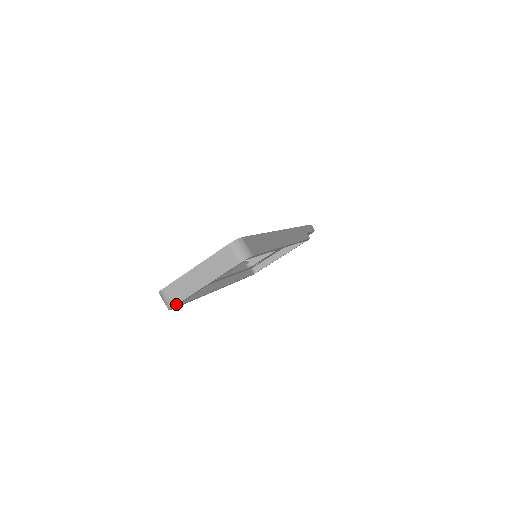
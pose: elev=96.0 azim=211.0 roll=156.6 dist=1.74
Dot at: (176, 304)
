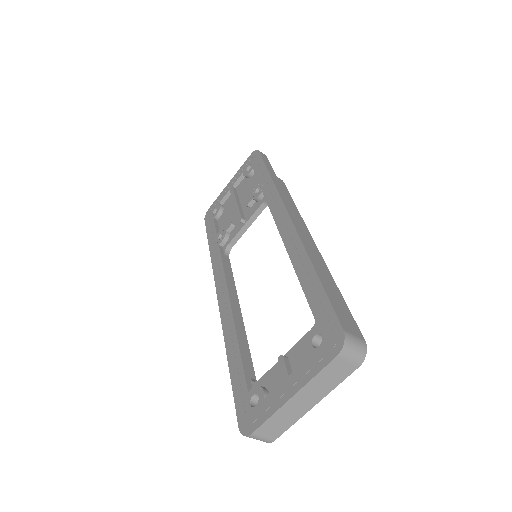
Dot at: (278, 437)
